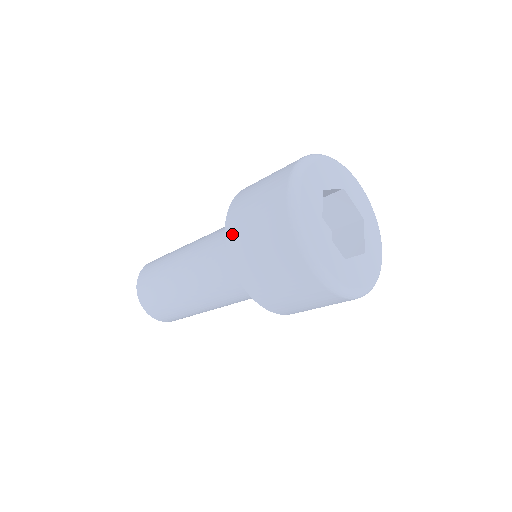
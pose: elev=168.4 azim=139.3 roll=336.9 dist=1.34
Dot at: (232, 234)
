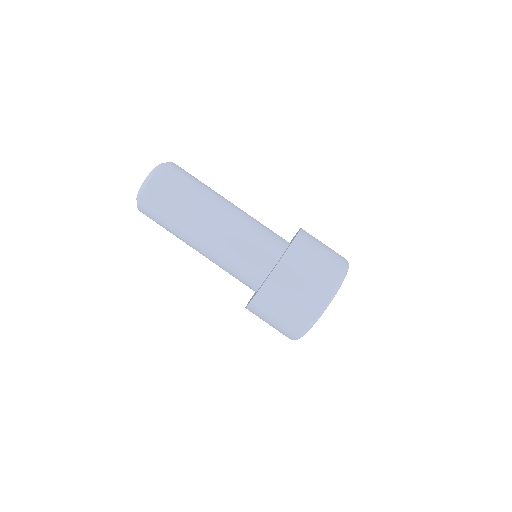
Dot at: (256, 307)
